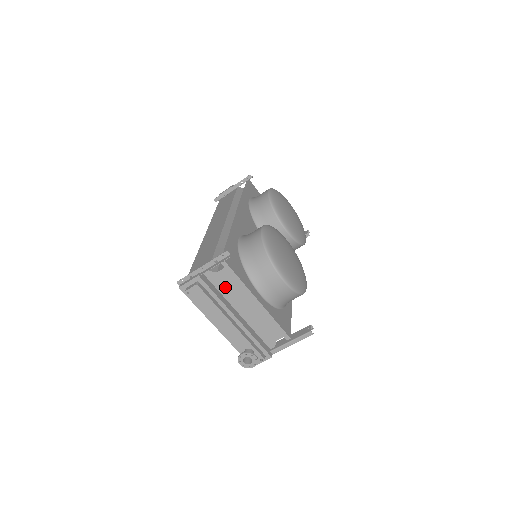
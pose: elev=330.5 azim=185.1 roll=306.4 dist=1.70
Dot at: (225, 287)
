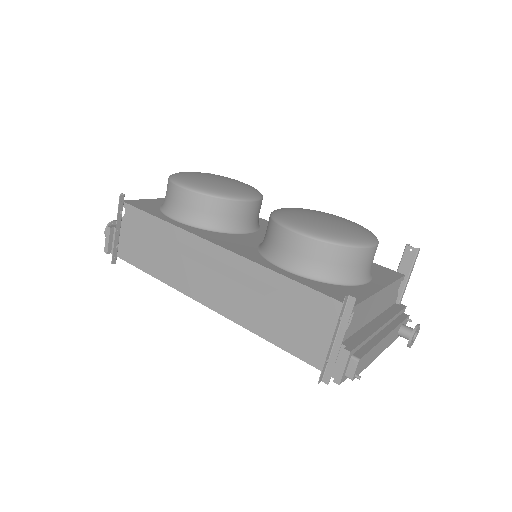
Dot at: (358, 322)
